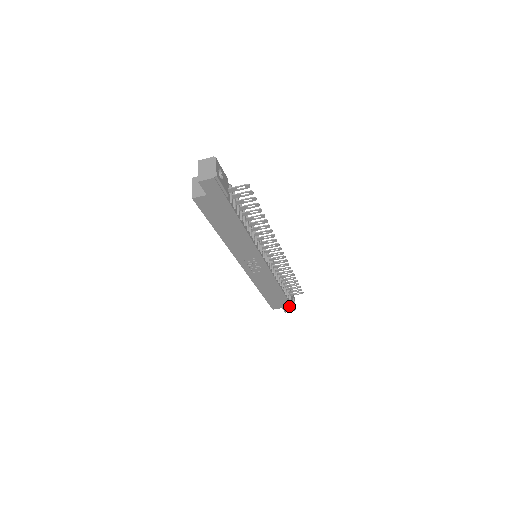
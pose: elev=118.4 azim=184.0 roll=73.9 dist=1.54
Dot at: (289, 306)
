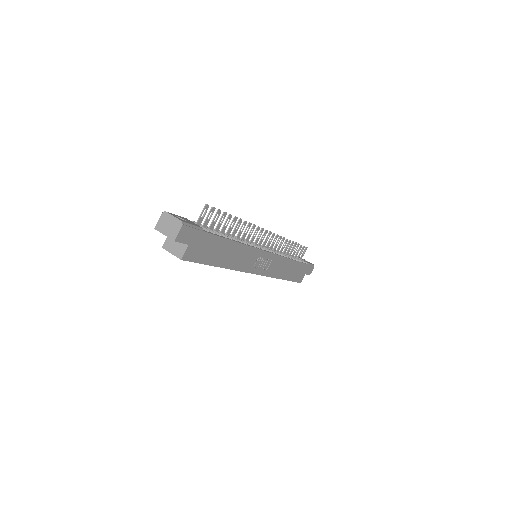
Dot at: (308, 267)
